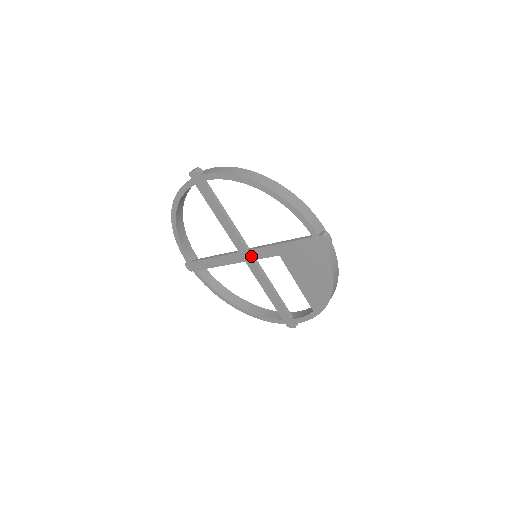
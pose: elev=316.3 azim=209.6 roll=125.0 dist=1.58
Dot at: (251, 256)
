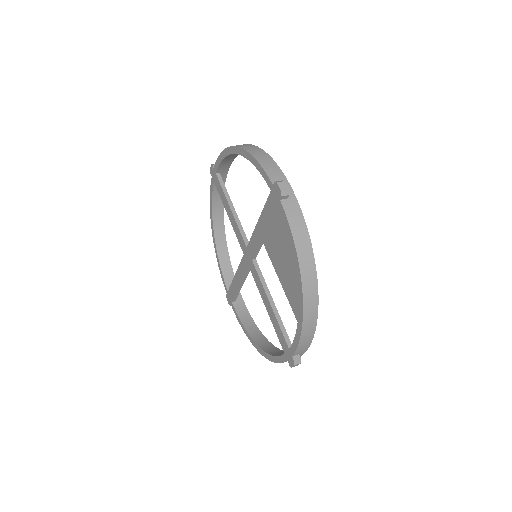
Dot at: (250, 254)
